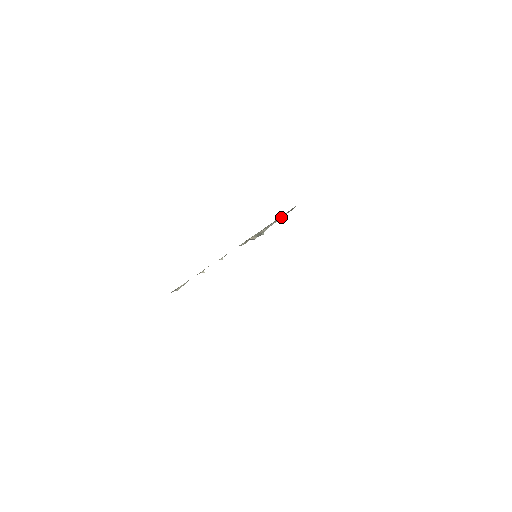
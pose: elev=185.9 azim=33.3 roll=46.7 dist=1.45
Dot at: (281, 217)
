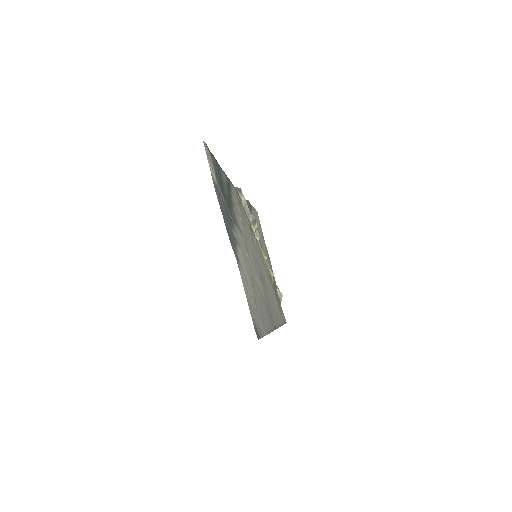
Dot at: (243, 199)
